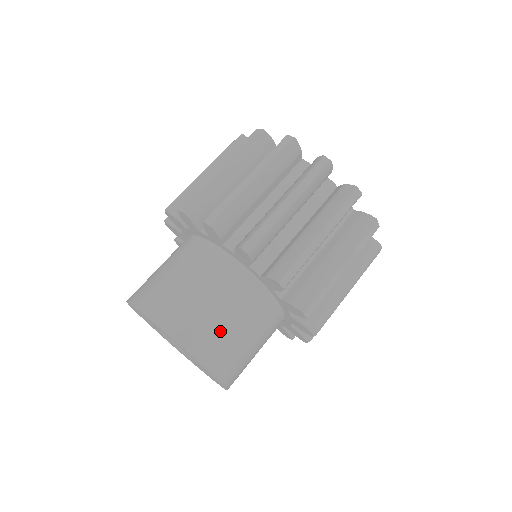
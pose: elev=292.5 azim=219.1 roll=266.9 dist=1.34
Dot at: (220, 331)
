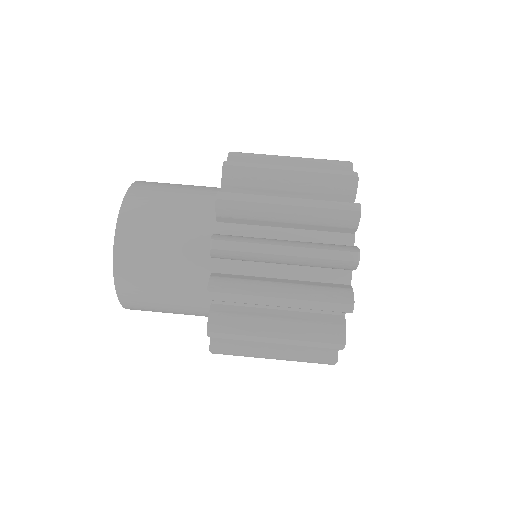
Dot at: (155, 310)
